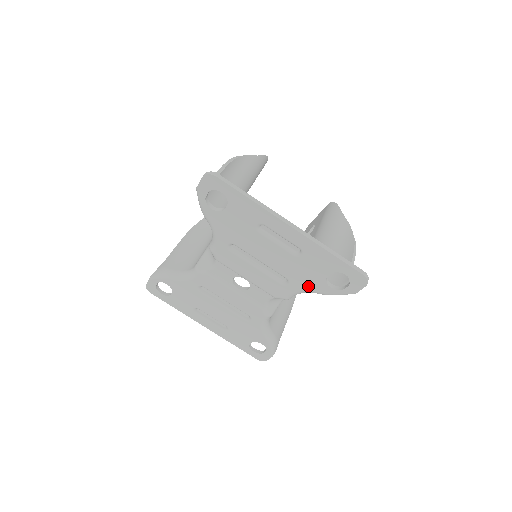
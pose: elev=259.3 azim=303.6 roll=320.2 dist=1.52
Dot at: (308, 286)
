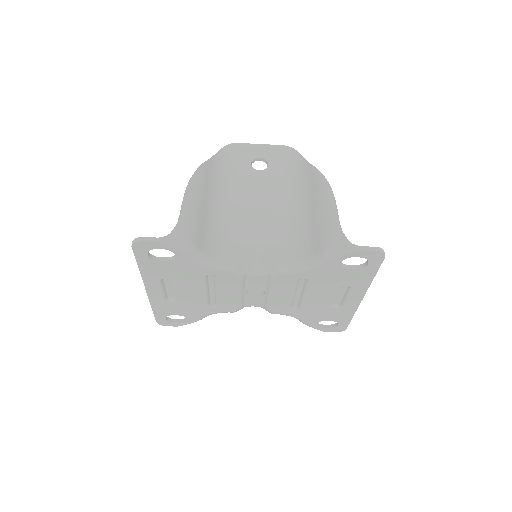
Dot at: (305, 318)
